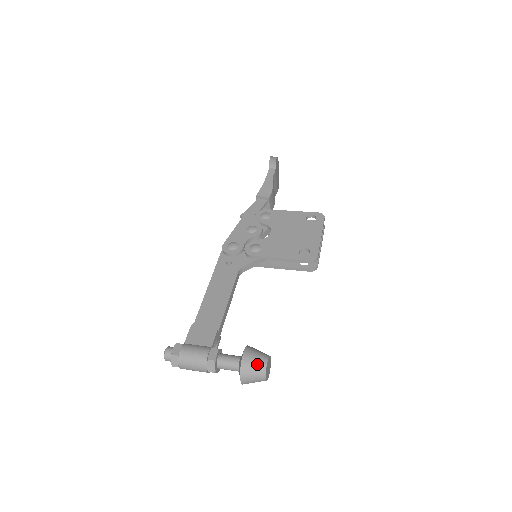
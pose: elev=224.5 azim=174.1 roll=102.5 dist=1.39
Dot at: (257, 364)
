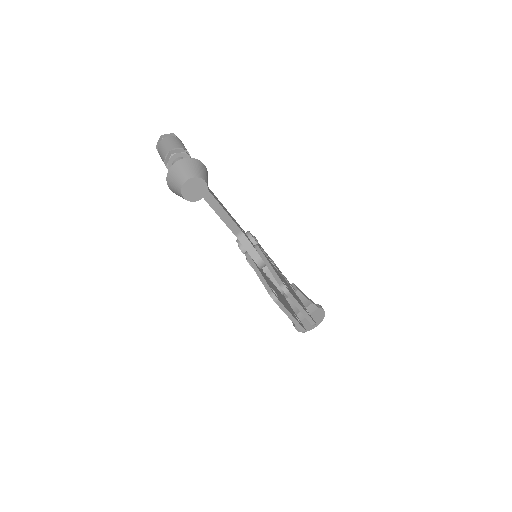
Dot at: (201, 171)
